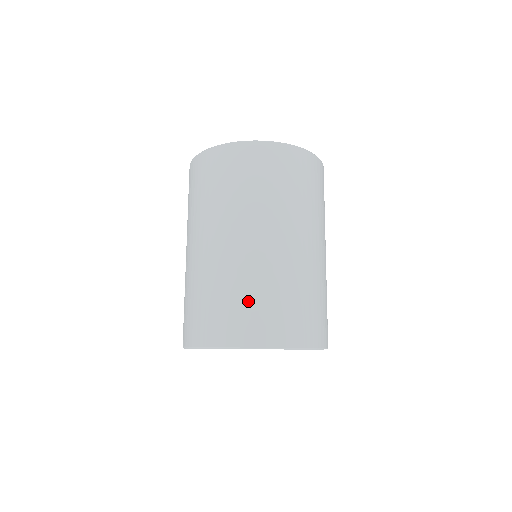
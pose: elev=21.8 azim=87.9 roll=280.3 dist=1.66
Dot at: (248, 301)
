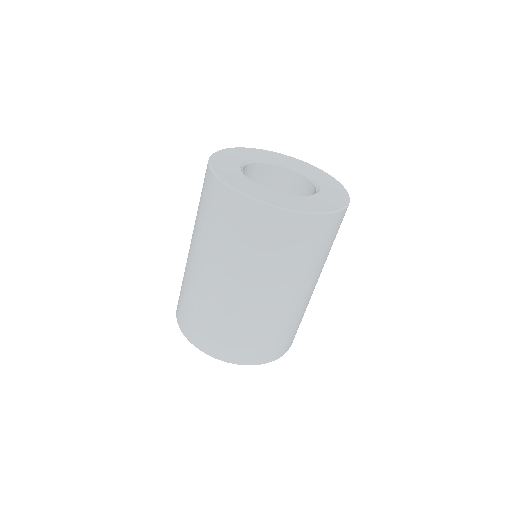
Dot at: (254, 339)
